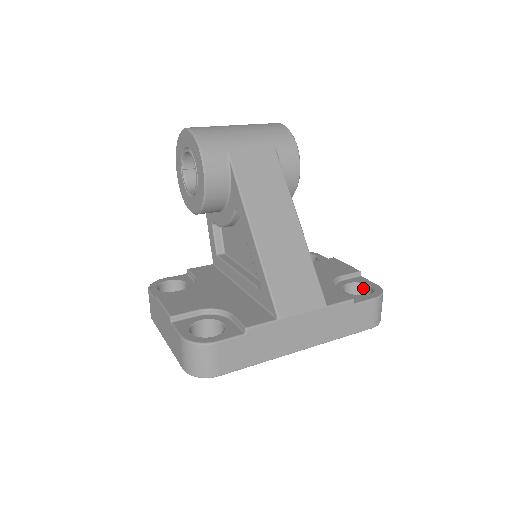
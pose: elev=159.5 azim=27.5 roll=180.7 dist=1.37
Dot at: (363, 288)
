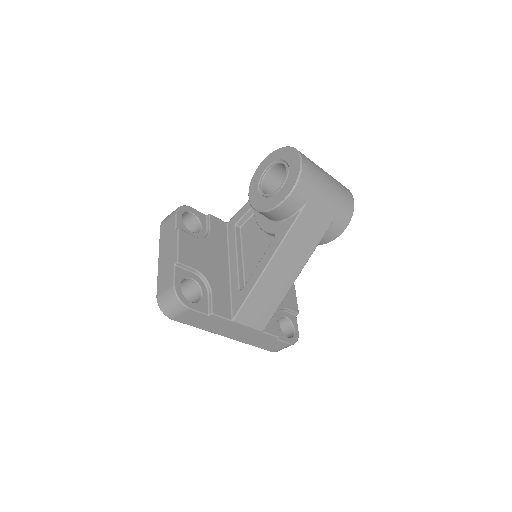
Dot at: (290, 326)
